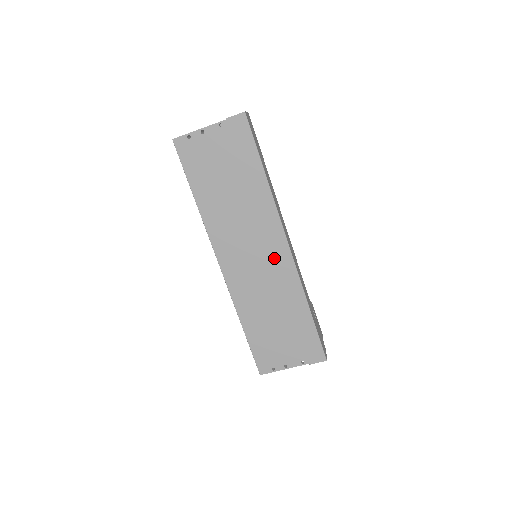
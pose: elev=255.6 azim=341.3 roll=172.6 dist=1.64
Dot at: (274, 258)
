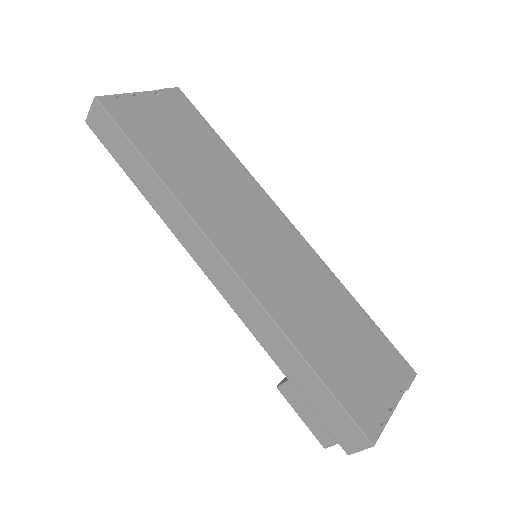
Dot at: (286, 241)
